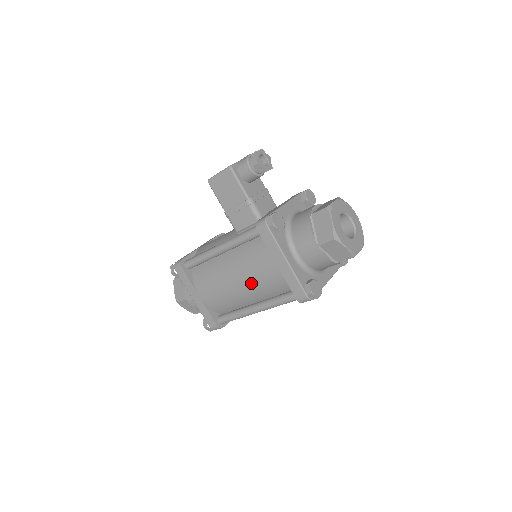
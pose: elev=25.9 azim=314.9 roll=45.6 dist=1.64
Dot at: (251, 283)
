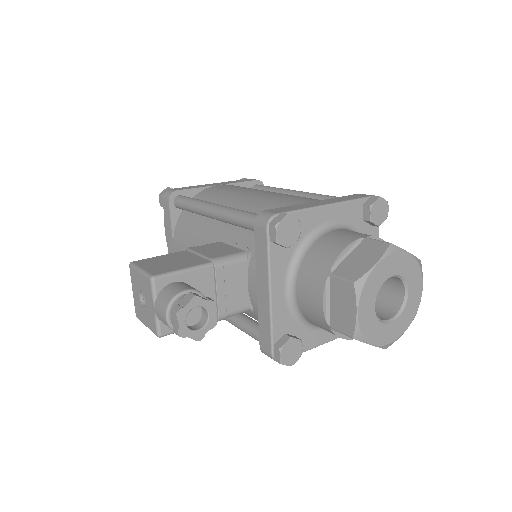
Dot at: occluded
